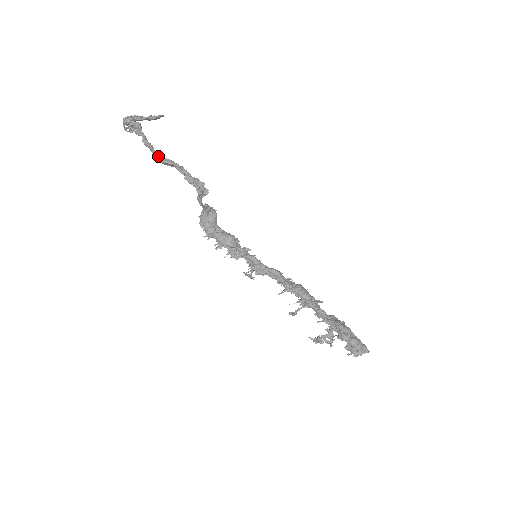
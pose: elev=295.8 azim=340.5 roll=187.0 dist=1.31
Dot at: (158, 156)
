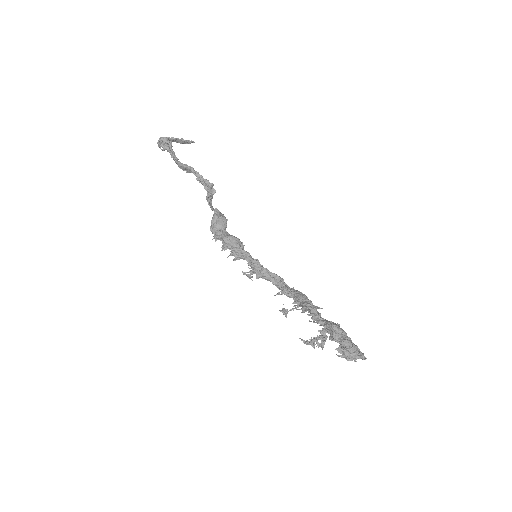
Dot at: (178, 162)
